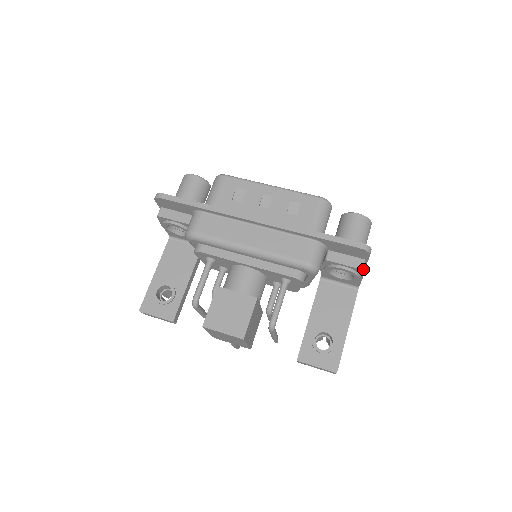
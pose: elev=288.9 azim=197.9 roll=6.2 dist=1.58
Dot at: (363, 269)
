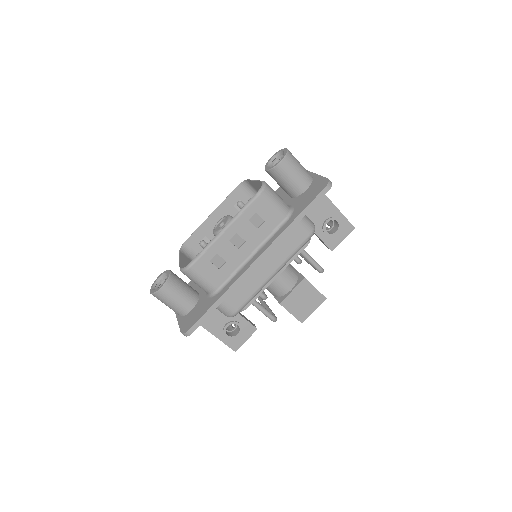
Dot at: occluded
